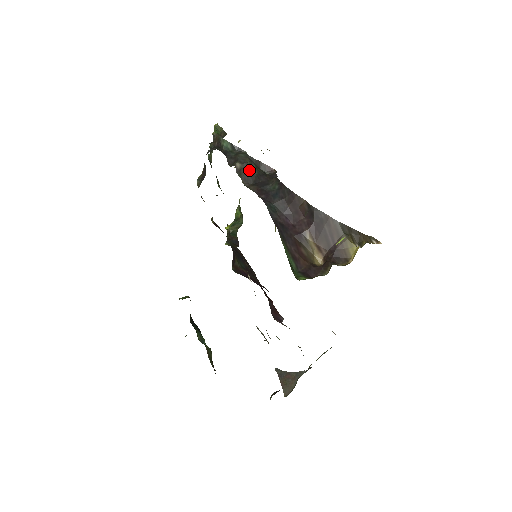
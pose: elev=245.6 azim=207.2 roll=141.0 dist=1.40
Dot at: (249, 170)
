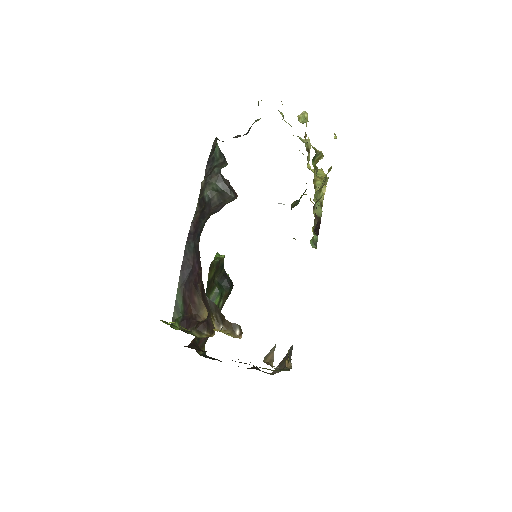
Dot at: (202, 195)
